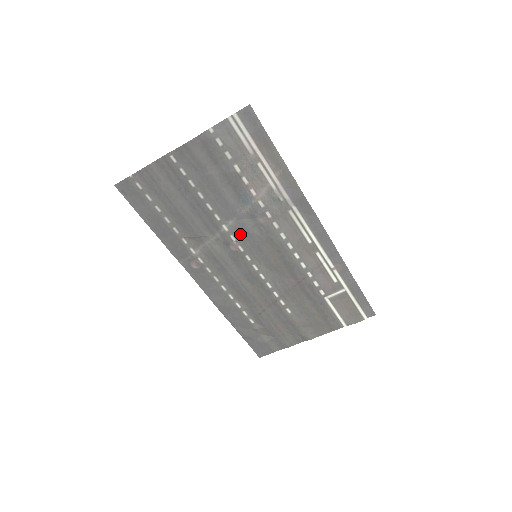
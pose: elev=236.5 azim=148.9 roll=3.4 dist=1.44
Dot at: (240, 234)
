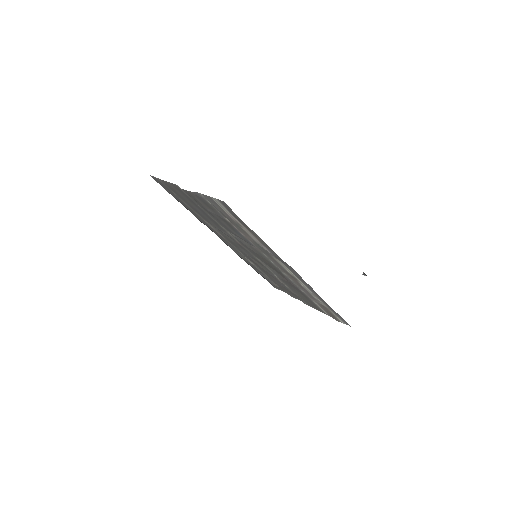
Dot at: (241, 242)
